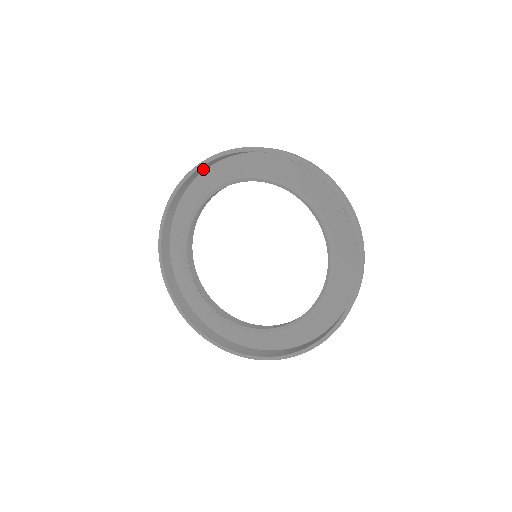
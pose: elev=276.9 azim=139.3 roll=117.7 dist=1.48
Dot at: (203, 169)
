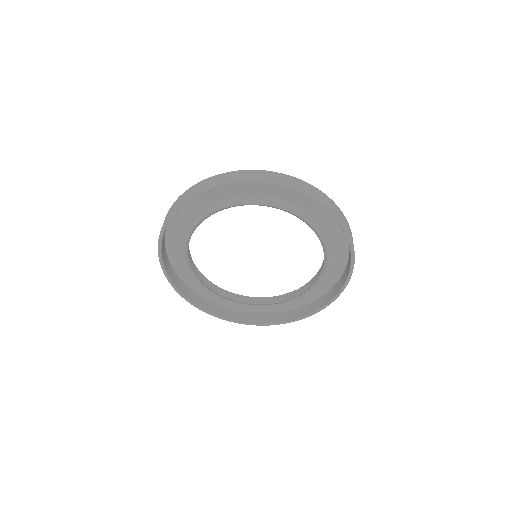
Dot at: (164, 235)
